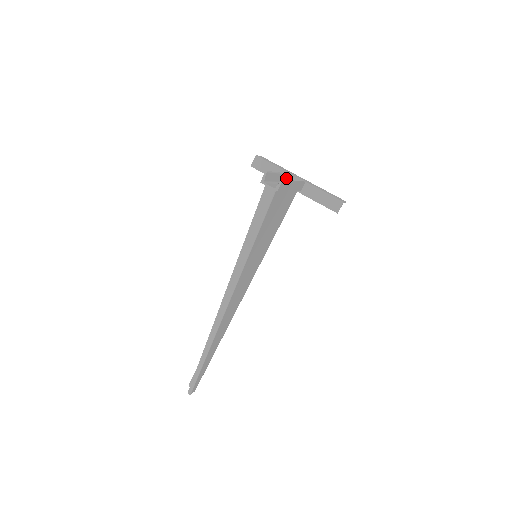
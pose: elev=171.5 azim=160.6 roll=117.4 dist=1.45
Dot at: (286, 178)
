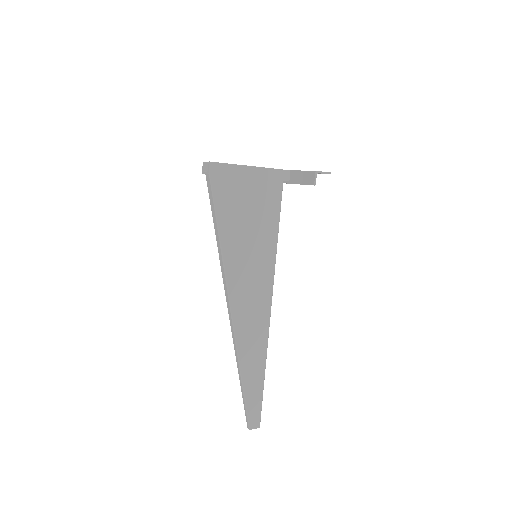
Dot at: occluded
